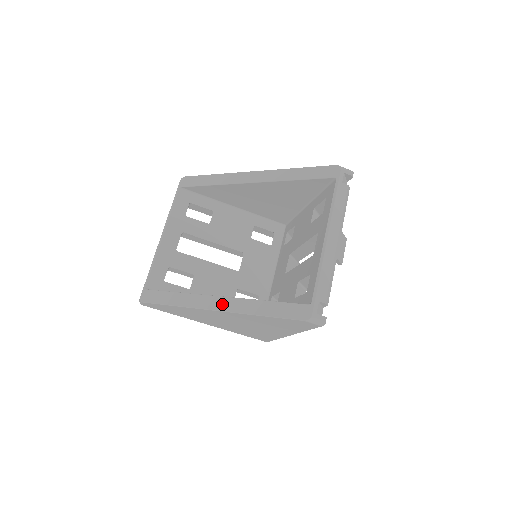
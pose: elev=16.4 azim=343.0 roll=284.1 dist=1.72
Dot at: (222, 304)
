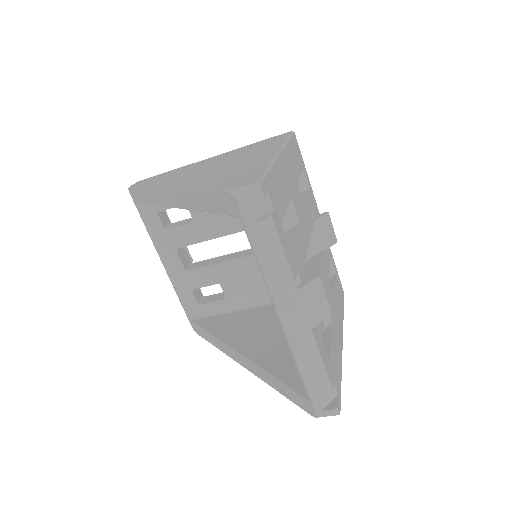
Dot at: (243, 363)
